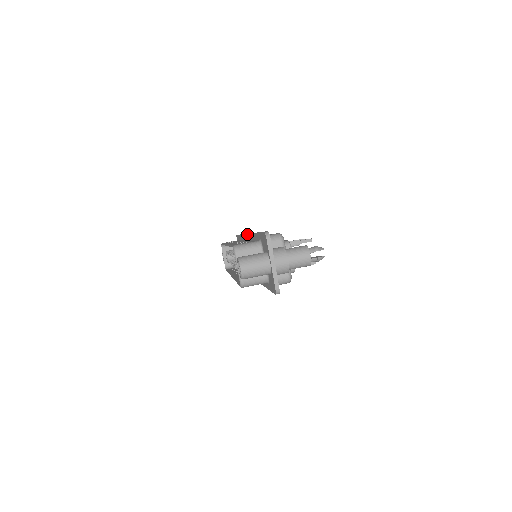
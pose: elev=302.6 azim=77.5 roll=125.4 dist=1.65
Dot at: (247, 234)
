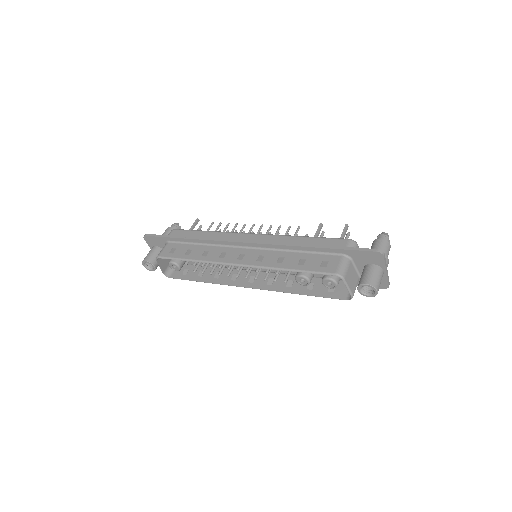
Dot at: (252, 244)
